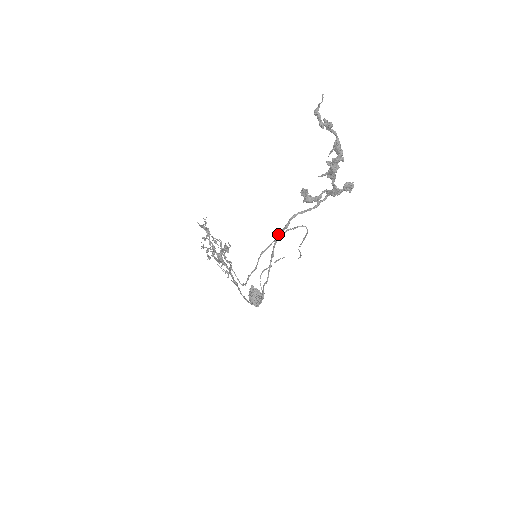
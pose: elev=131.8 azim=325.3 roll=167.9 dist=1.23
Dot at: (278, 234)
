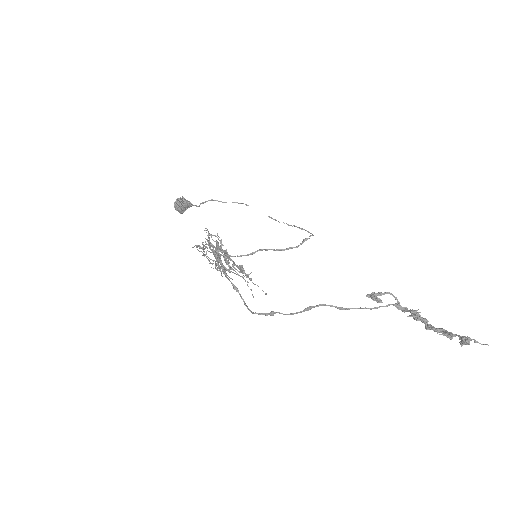
Dot at: occluded
